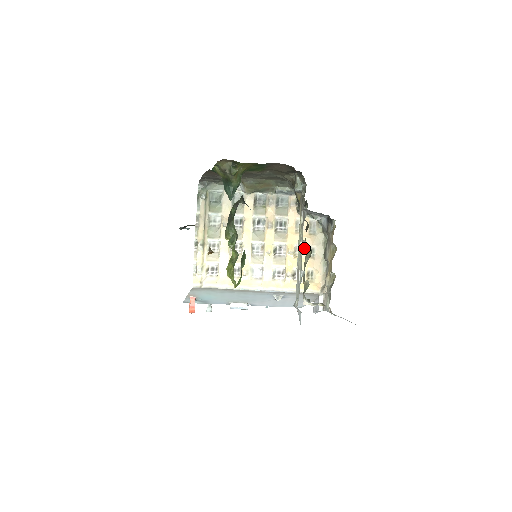
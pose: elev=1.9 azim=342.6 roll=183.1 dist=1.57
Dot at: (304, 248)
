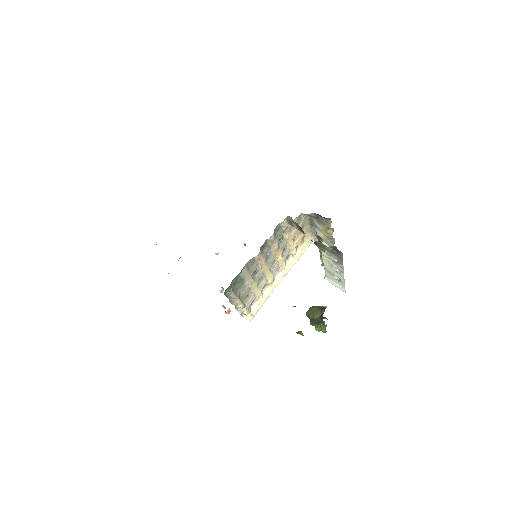
Dot at: (298, 233)
